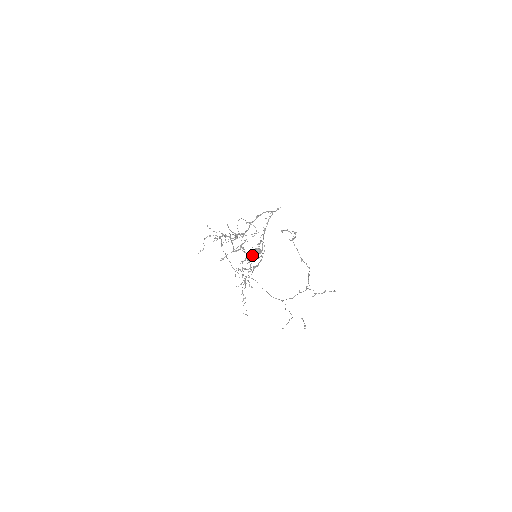
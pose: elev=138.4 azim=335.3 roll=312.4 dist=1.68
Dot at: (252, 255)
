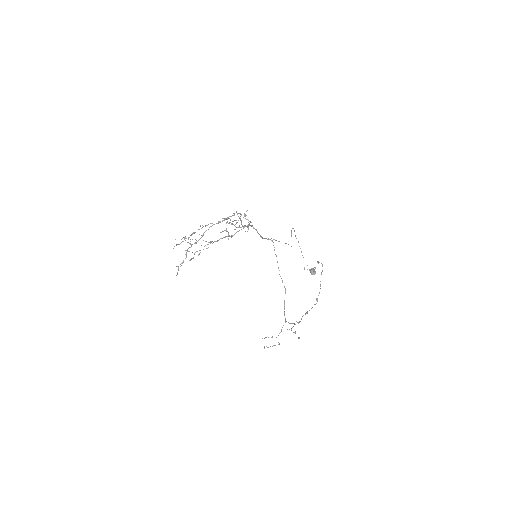
Dot at: occluded
